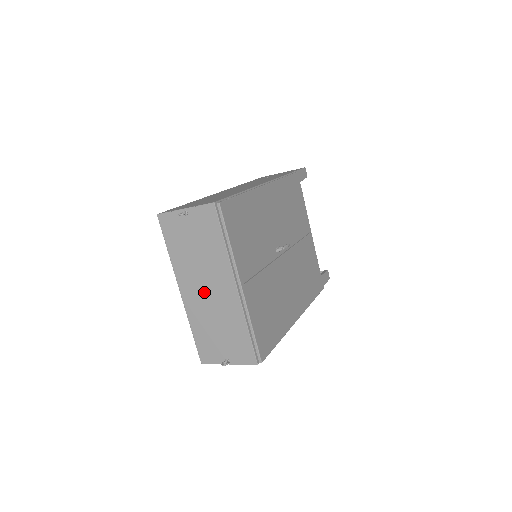
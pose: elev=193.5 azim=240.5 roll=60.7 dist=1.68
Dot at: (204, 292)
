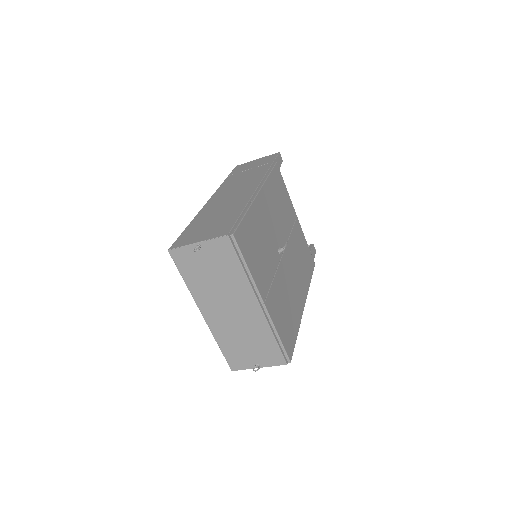
Dot at: (227, 312)
